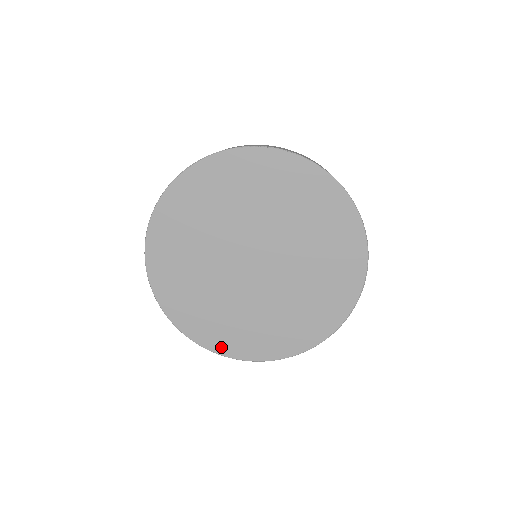
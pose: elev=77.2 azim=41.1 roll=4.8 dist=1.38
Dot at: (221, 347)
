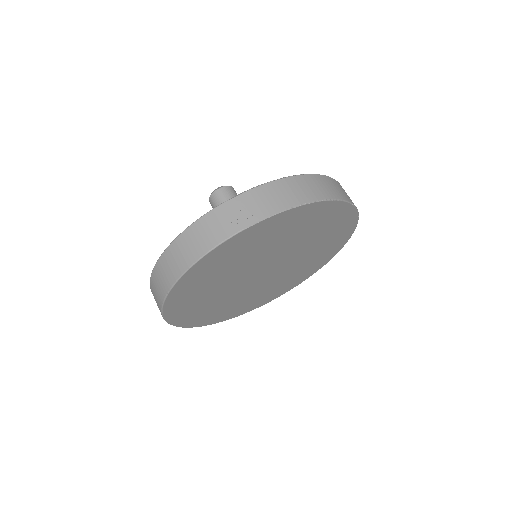
Dot at: (200, 323)
